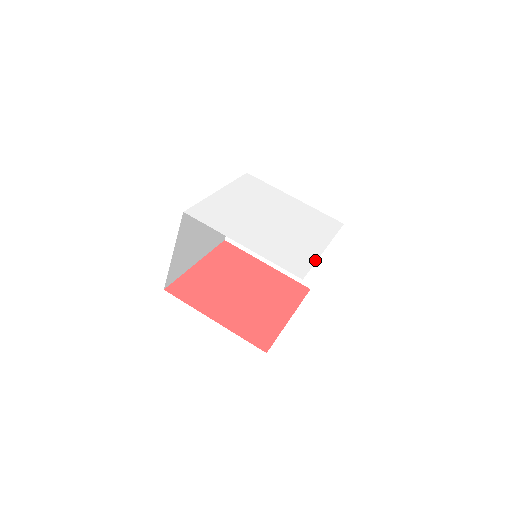
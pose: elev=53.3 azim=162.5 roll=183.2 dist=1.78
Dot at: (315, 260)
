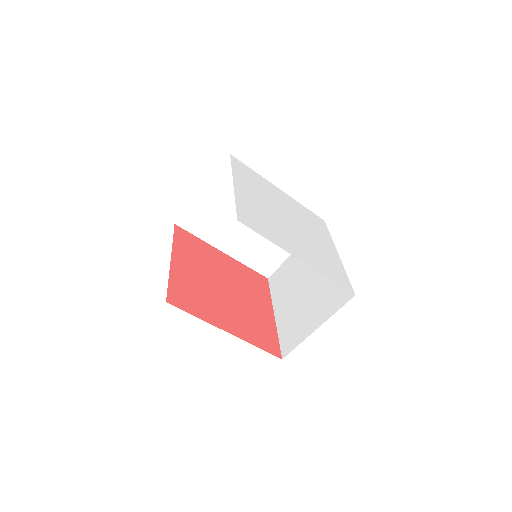
Dot at: (274, 242)
